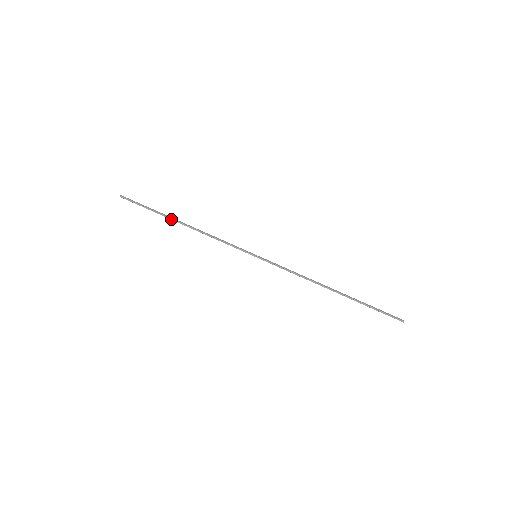
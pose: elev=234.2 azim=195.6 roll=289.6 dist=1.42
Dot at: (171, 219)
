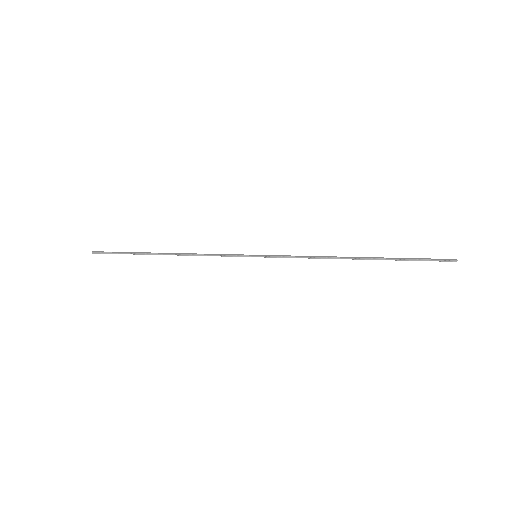
Dot at: (152, 254)
